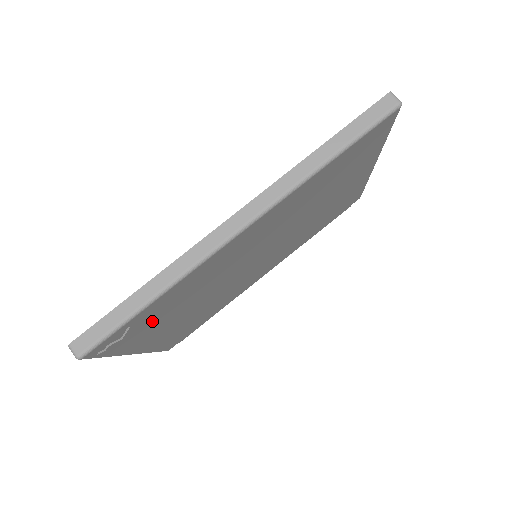
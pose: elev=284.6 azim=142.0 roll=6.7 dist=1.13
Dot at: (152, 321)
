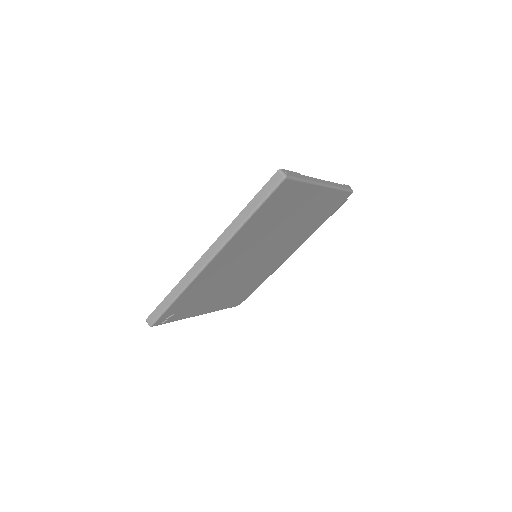
Dot at: (190, 303)
